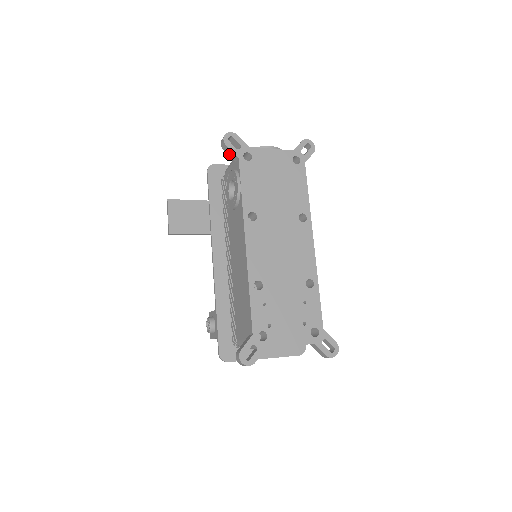
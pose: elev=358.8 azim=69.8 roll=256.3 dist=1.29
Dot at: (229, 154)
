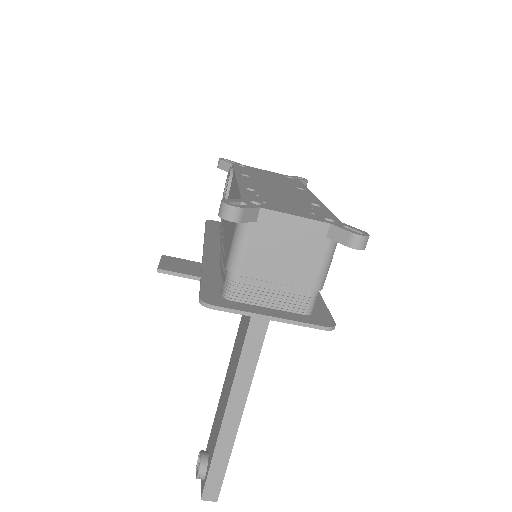
Dot at: (224, 169)
